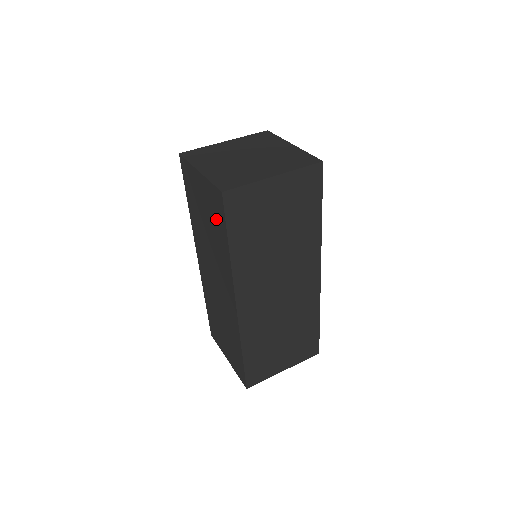
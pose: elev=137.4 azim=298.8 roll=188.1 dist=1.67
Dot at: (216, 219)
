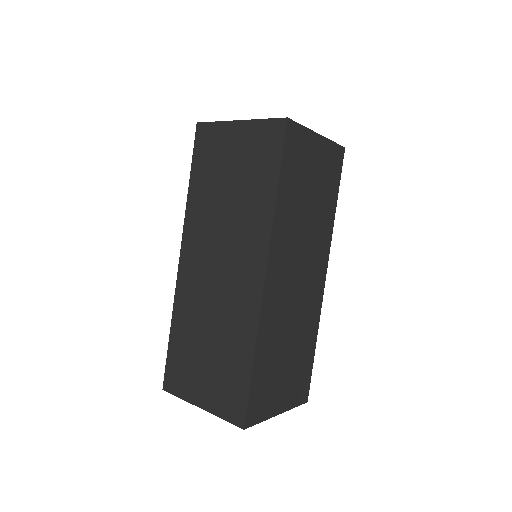
Dot at: (259, 163)
